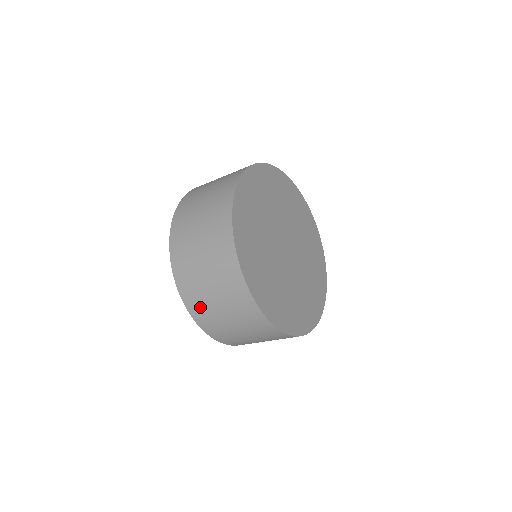
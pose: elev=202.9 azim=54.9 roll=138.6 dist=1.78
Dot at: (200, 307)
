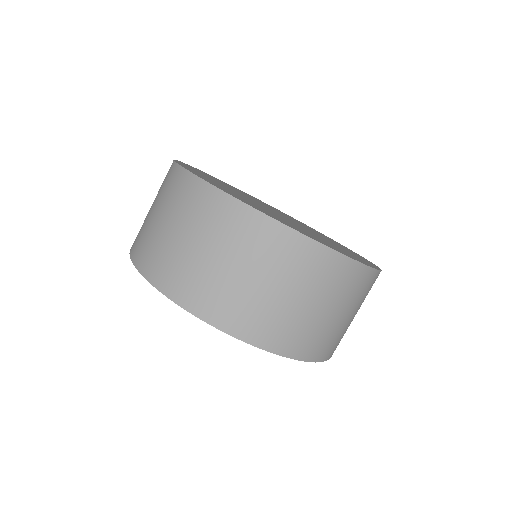
Dot at: (276, 328)
